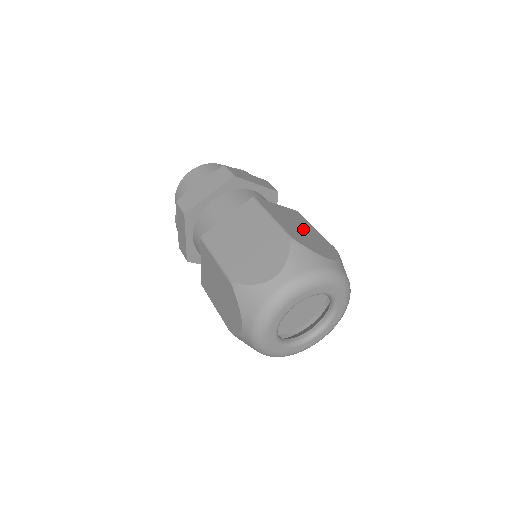
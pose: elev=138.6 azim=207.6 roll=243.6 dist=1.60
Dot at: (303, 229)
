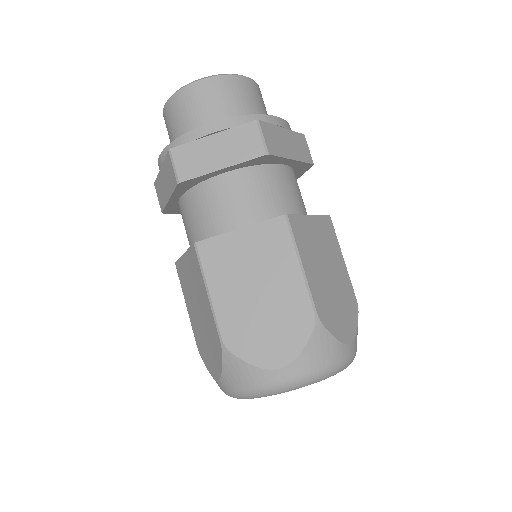
Dot at: (263, 292)
